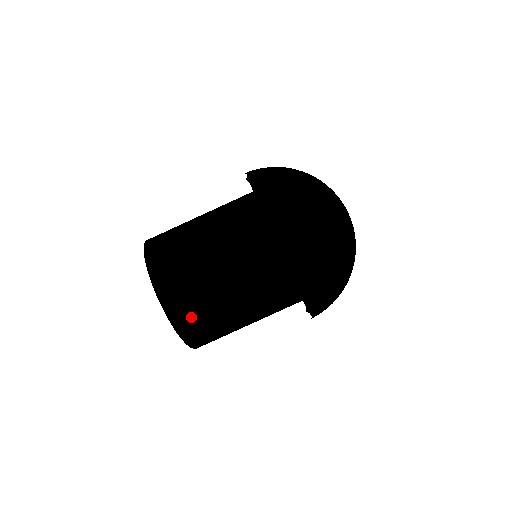
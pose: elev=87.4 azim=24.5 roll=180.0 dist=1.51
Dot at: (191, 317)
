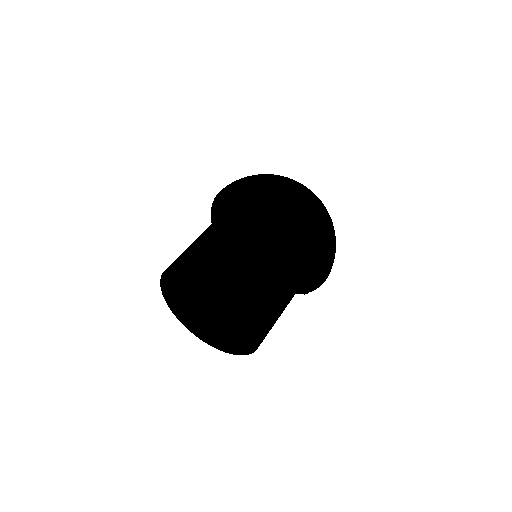
Dot at: (269, 322)
